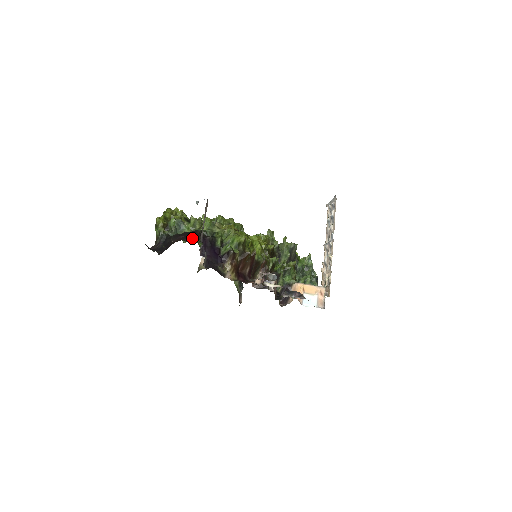
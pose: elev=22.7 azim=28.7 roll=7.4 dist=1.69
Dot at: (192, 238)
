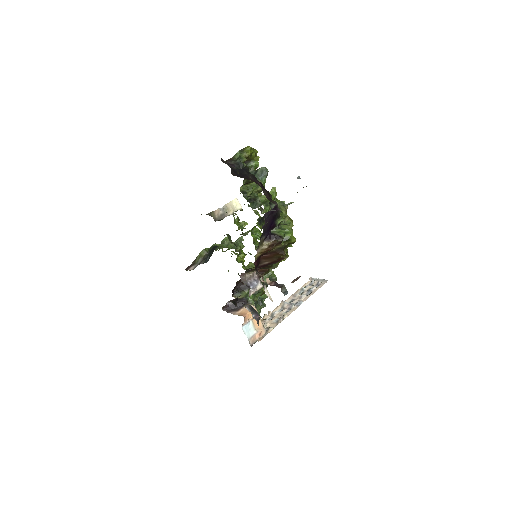
Dot at: (268, 195)
